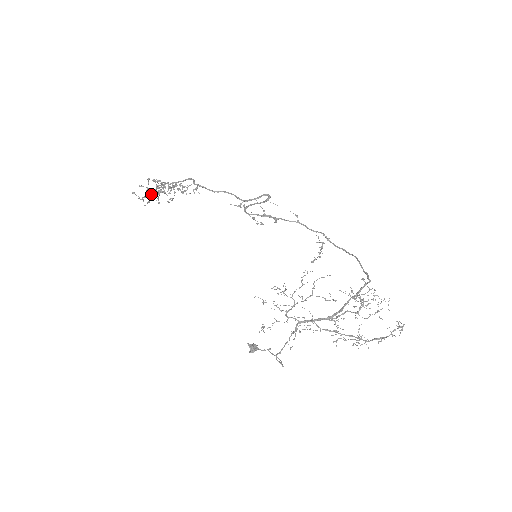
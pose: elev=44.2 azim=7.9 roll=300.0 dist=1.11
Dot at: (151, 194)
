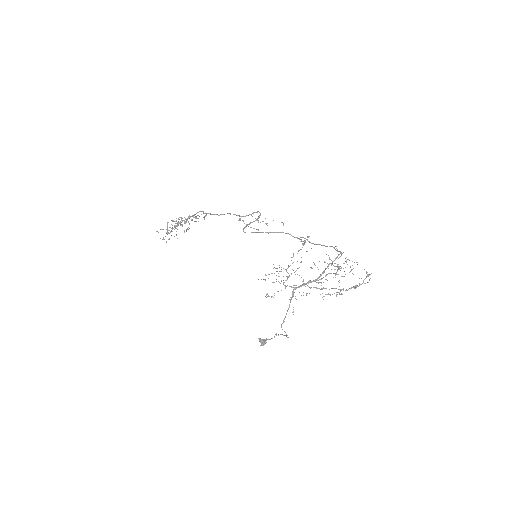
Dot at: (170, 231)
